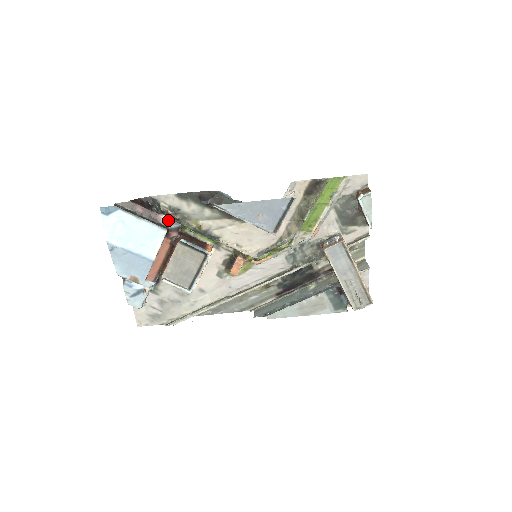
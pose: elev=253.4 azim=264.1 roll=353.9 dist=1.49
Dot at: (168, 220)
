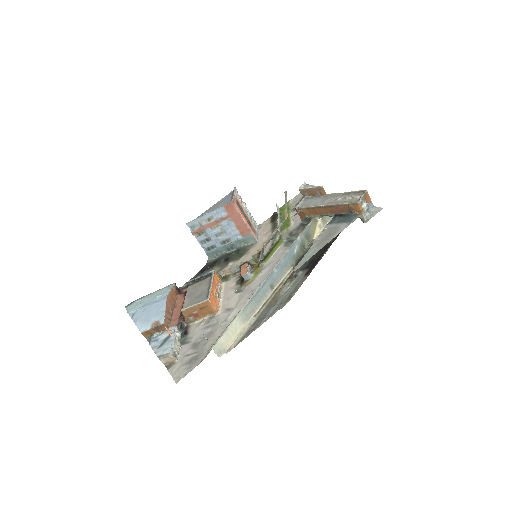
Dot at: occluded
